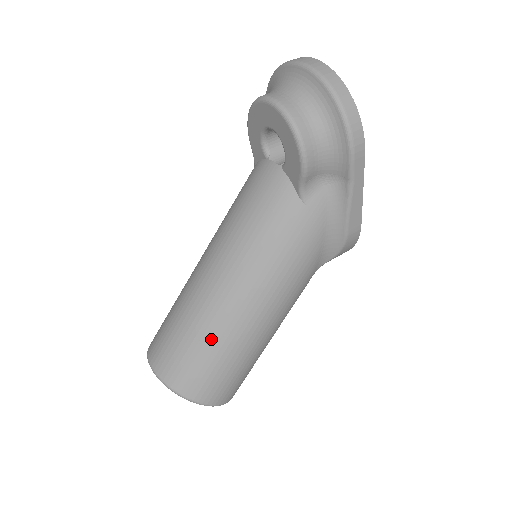
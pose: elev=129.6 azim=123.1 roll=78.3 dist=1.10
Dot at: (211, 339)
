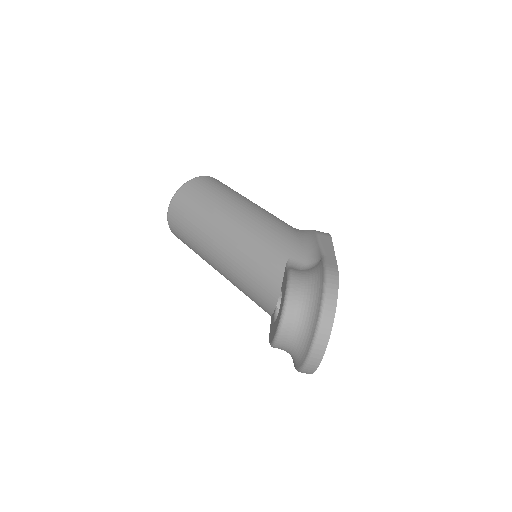
Dot at: (198, 254)
